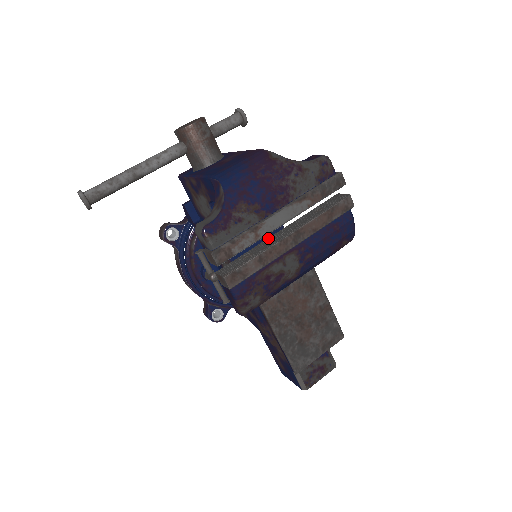
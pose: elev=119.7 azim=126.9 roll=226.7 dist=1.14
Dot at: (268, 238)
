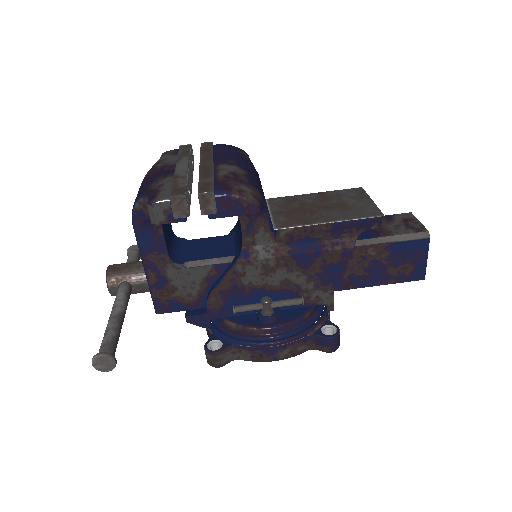
Dot at: occluded
